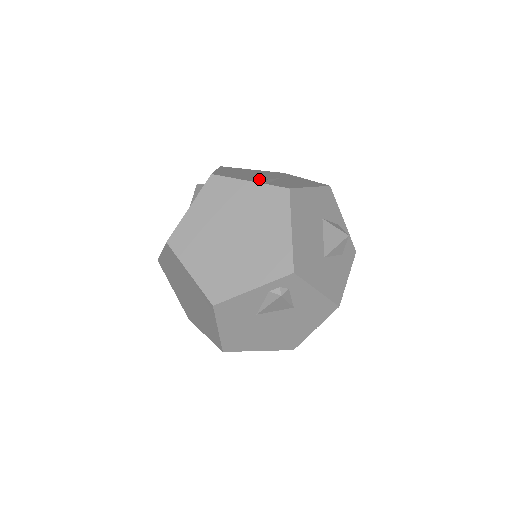
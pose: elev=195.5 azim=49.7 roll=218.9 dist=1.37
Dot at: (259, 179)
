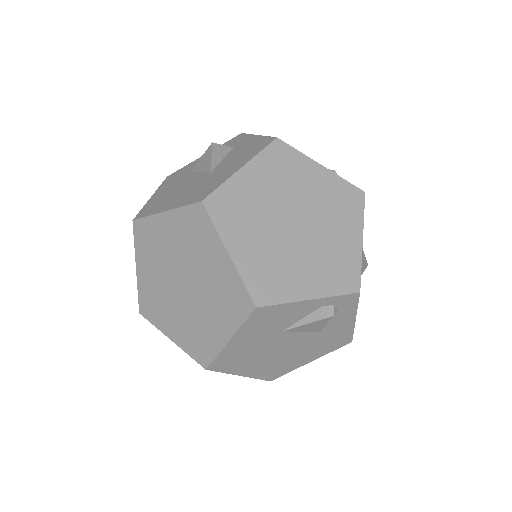
Dot at: occluded
